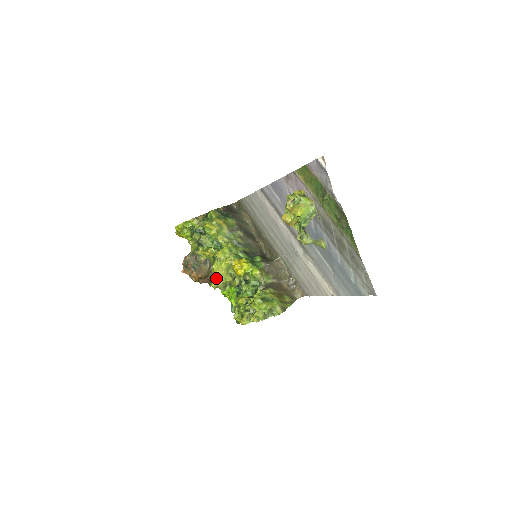
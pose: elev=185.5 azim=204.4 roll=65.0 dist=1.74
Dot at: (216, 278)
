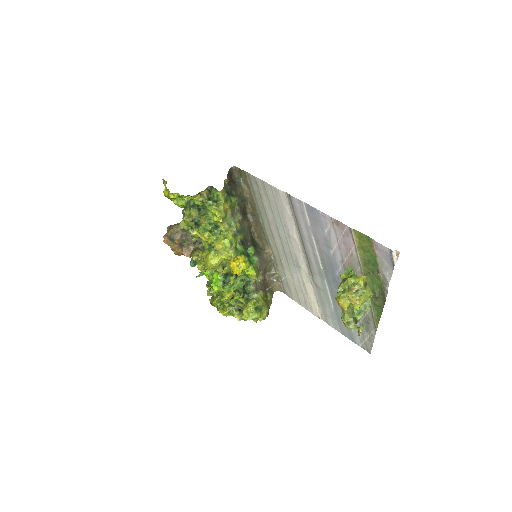
Dot at: (205, 264)
